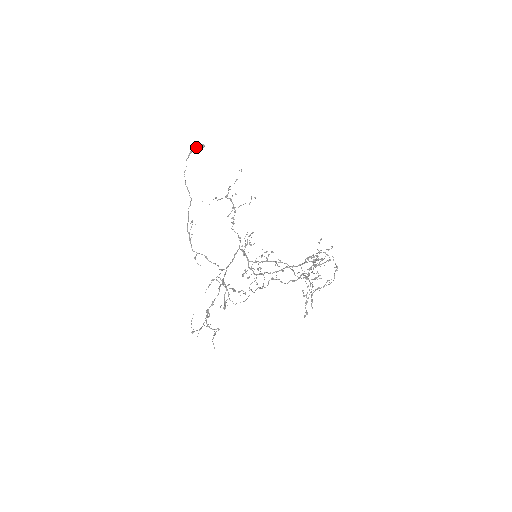
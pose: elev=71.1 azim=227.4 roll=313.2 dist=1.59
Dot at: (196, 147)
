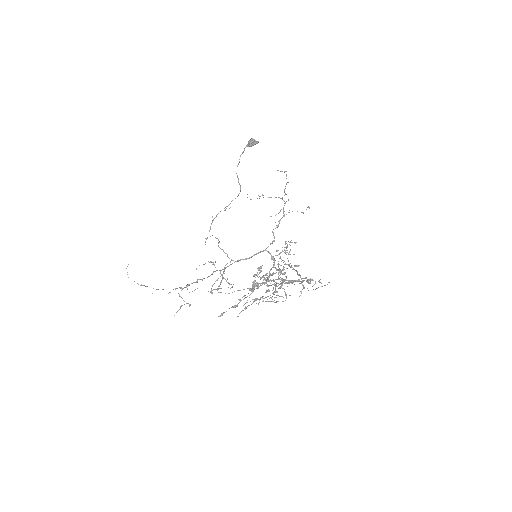
Dot at: (248, 142)
